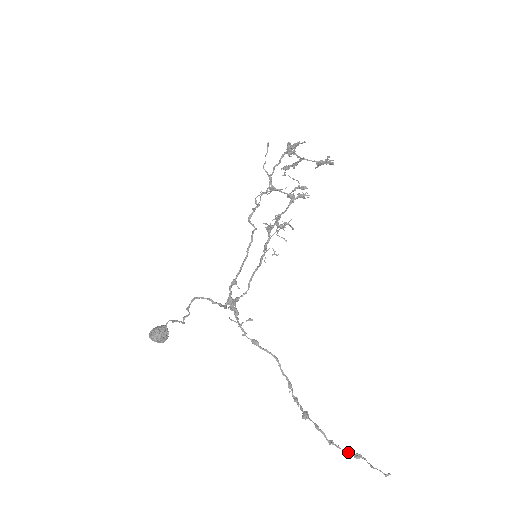
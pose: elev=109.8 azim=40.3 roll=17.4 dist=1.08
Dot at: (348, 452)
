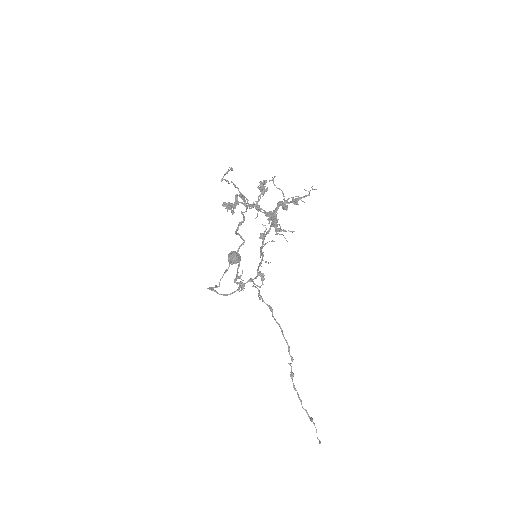
Dot at: (307, 413)
